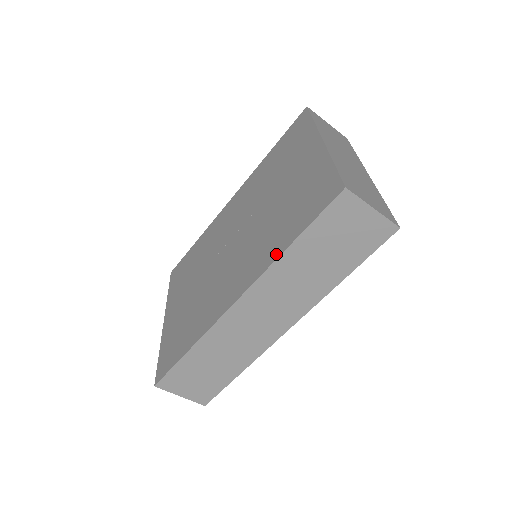
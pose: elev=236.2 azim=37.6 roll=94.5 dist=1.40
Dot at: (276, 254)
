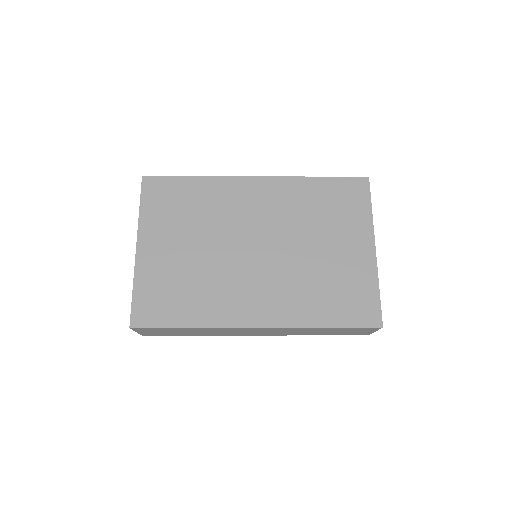
Dot at: (310, 322)
